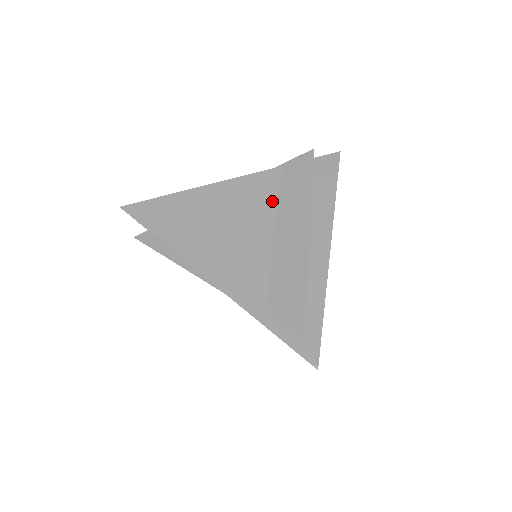
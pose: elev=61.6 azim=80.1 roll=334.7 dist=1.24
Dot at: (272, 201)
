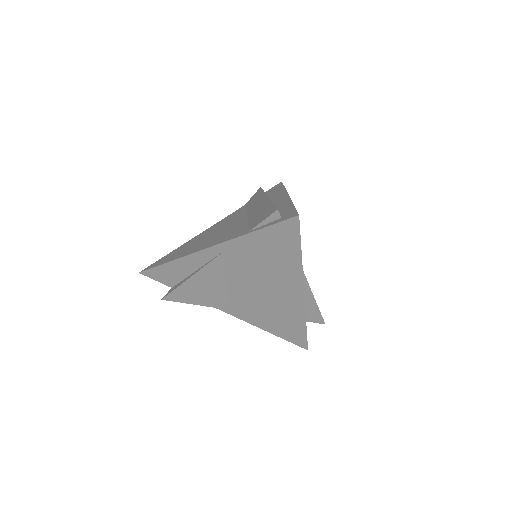
Dot at: (242, 213)
